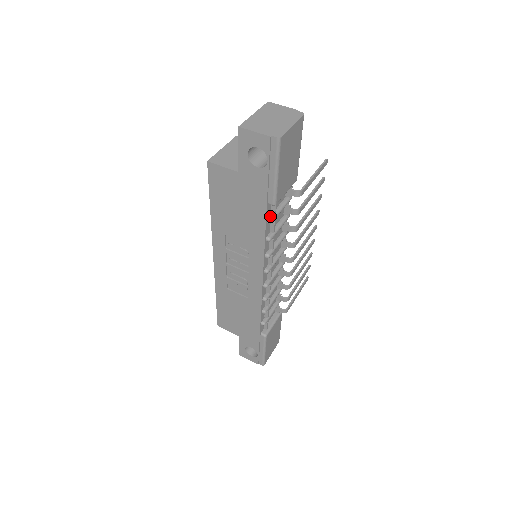
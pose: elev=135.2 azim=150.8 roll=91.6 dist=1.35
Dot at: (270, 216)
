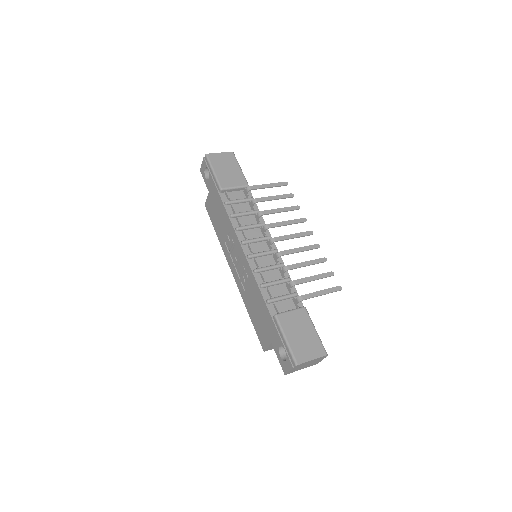
Dot at: (227, 201)
